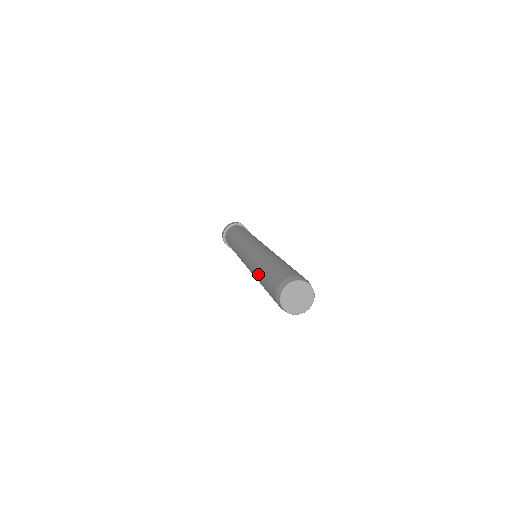
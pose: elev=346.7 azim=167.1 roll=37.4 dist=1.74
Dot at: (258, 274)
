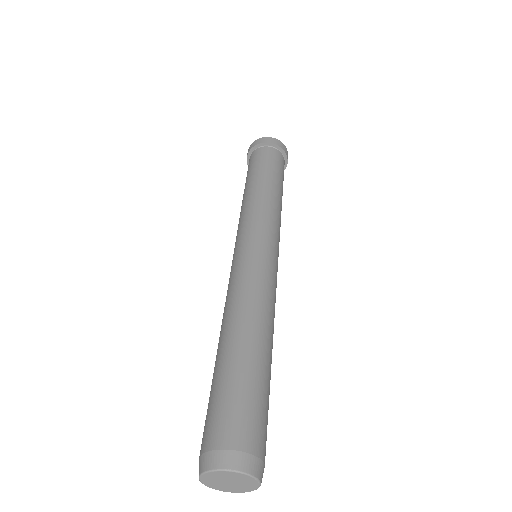
Dot at: occluded
